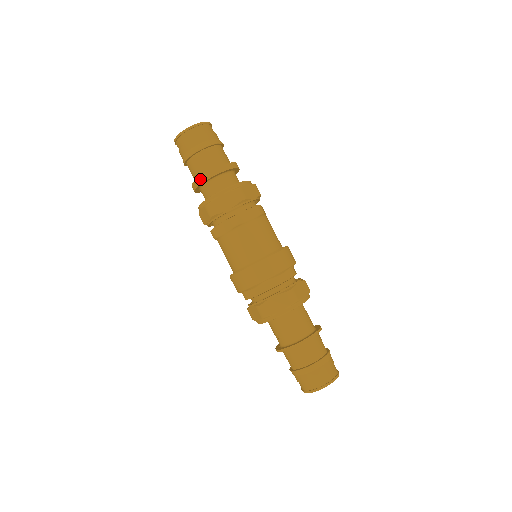
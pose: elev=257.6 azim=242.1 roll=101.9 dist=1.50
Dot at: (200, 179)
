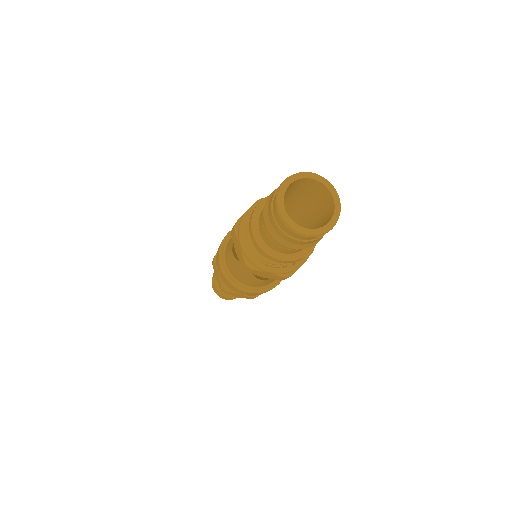
Dot at: (264, 253)
